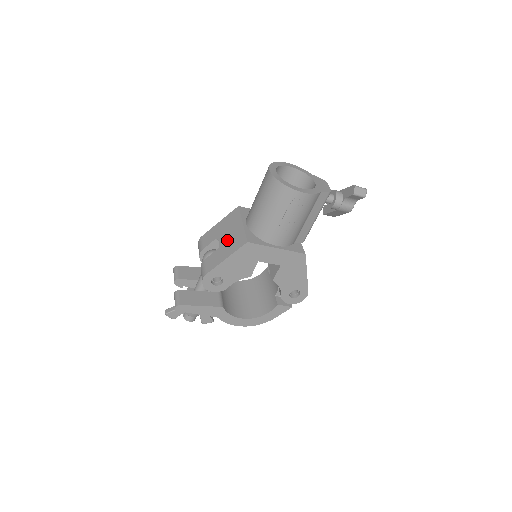
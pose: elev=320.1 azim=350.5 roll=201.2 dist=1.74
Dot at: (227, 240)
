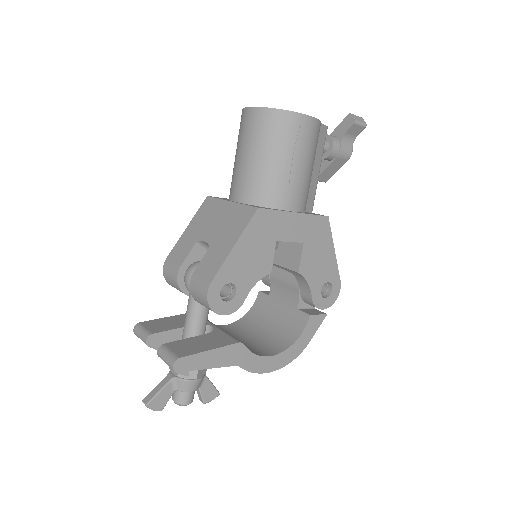
Dot at: (218, 230)
